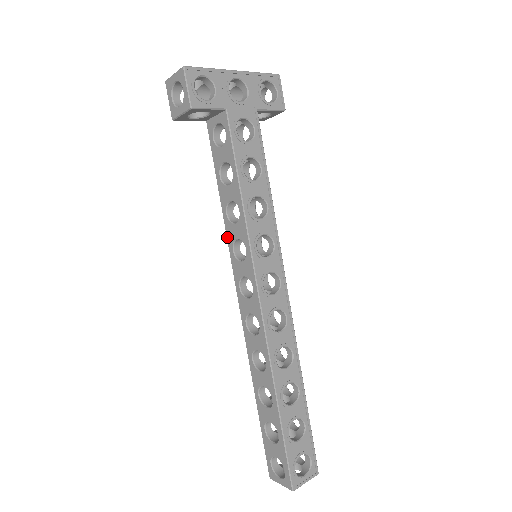
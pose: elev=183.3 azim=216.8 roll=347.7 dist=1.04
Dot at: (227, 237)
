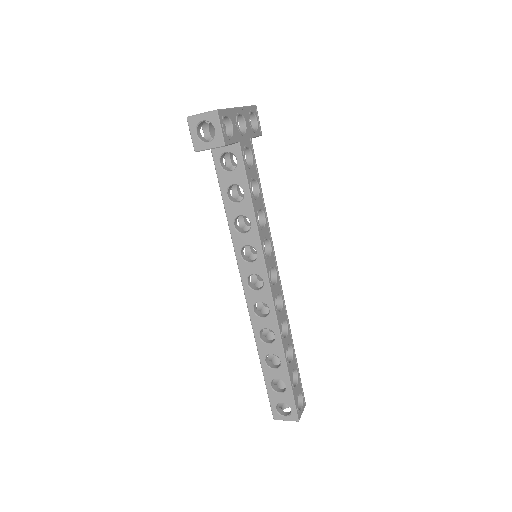
Dot at: (234, 244)
